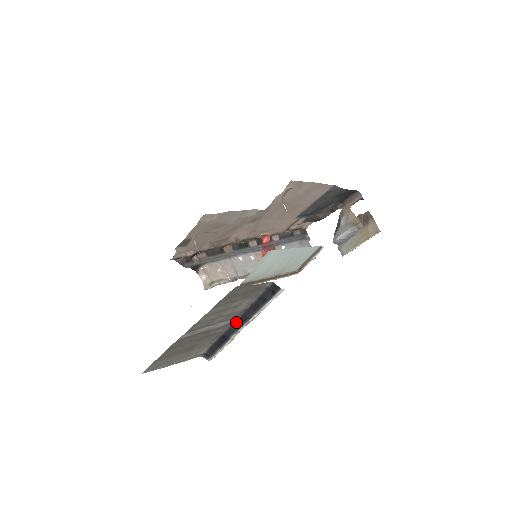
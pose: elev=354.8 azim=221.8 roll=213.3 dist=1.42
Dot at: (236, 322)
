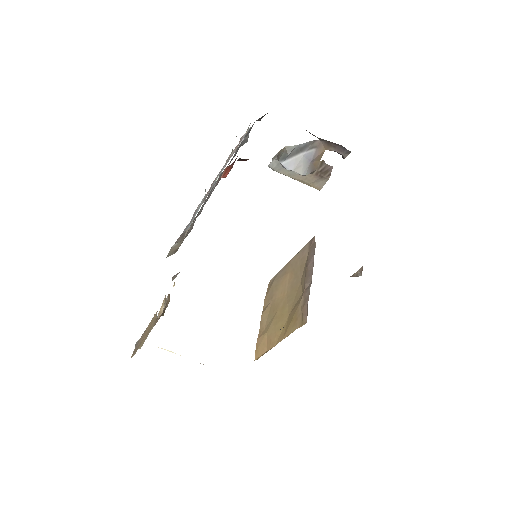
Dot at: occluded
